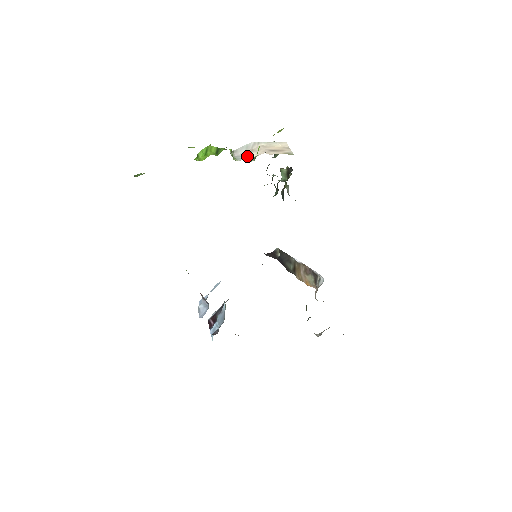
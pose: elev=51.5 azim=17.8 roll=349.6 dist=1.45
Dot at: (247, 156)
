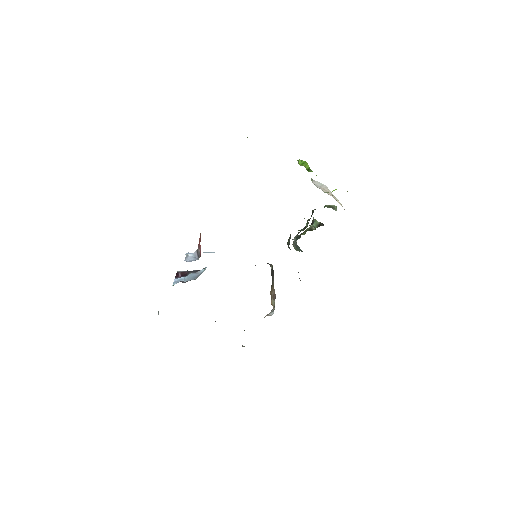
Dot at: (321, 189)
